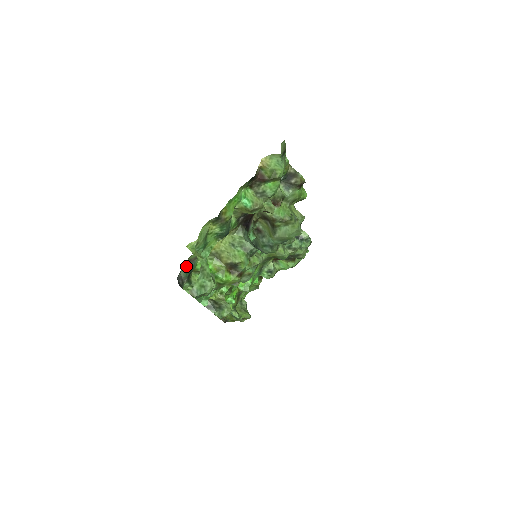
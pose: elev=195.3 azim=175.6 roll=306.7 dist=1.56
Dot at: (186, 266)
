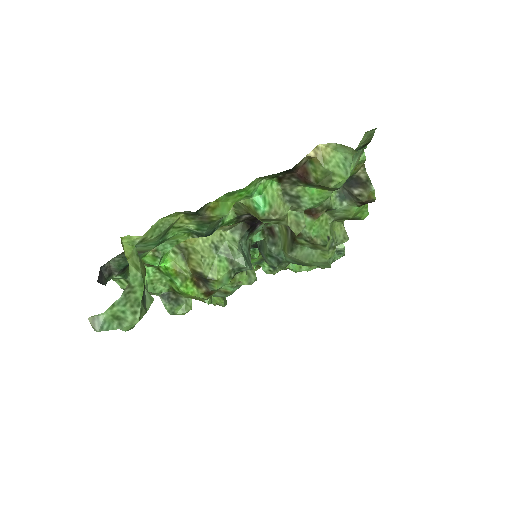
Dot at: (122, 256)
